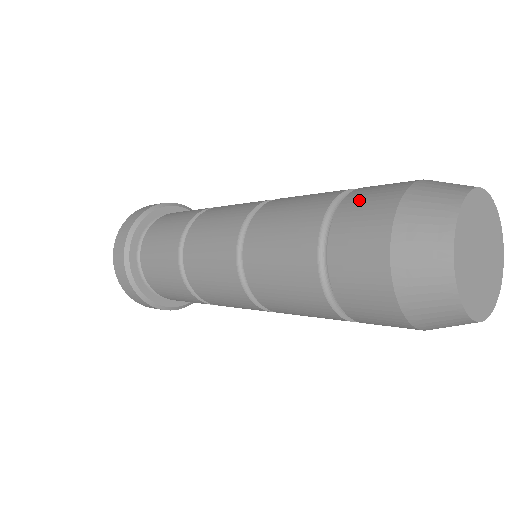
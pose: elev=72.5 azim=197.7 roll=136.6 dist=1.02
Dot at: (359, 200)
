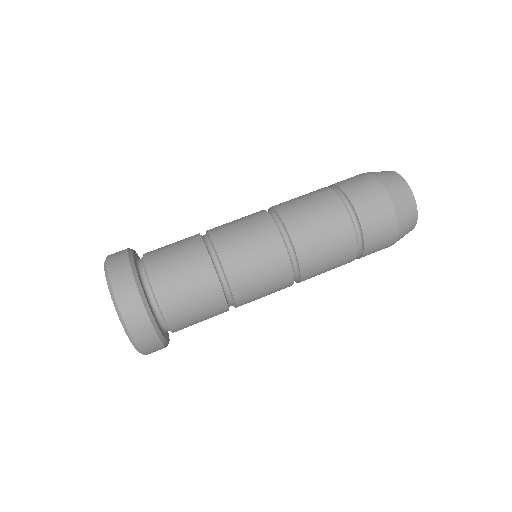
Dot at: (353, 186)
